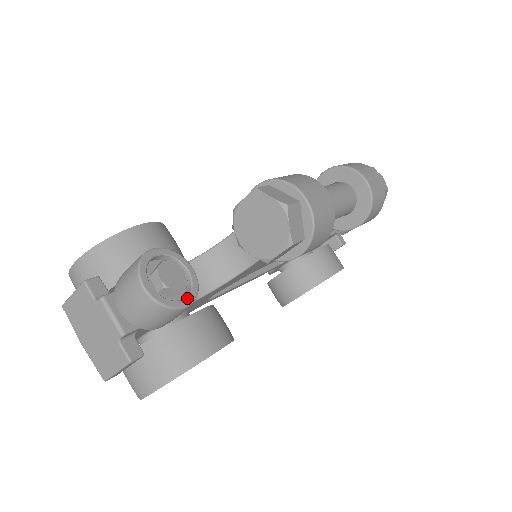
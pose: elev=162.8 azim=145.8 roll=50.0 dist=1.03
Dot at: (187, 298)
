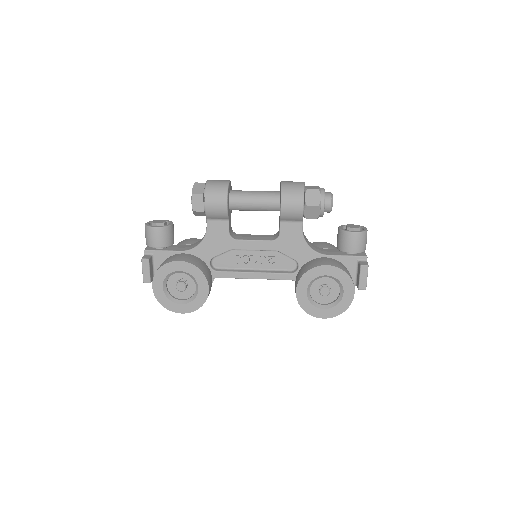
Dot at: (158, 226)
